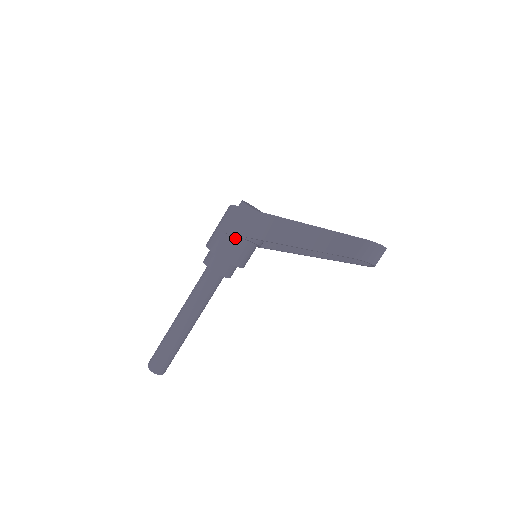
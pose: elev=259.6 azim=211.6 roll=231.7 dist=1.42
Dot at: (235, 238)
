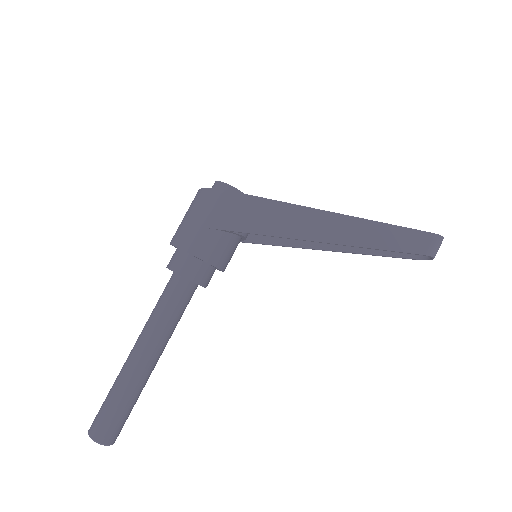
Dot at: (228, 235)
